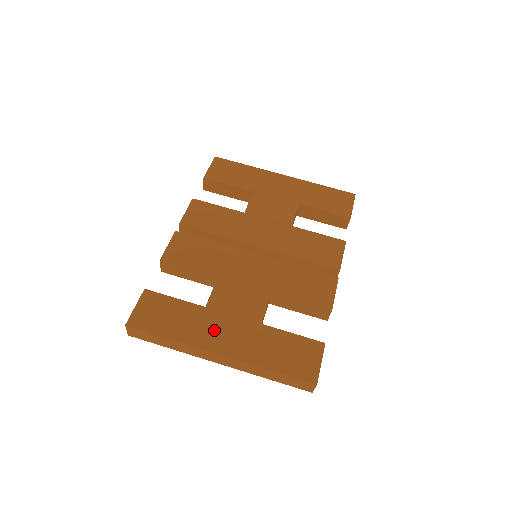
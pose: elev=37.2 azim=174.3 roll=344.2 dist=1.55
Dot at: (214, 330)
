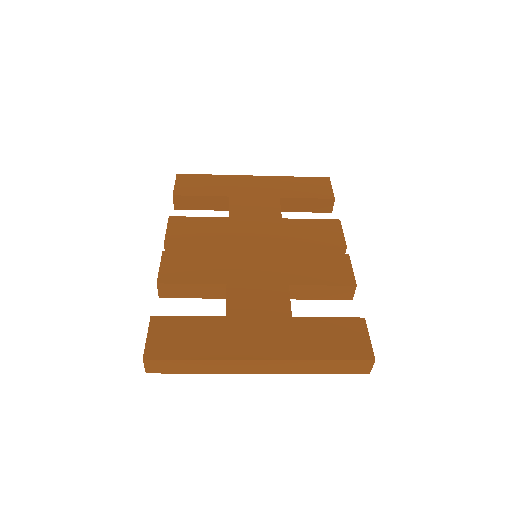
Dot at: (245, 337)
